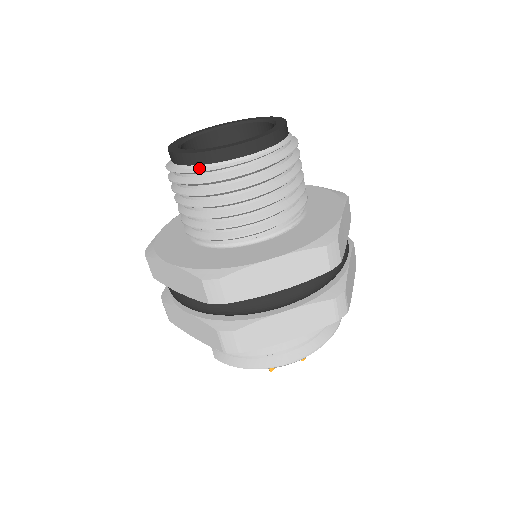
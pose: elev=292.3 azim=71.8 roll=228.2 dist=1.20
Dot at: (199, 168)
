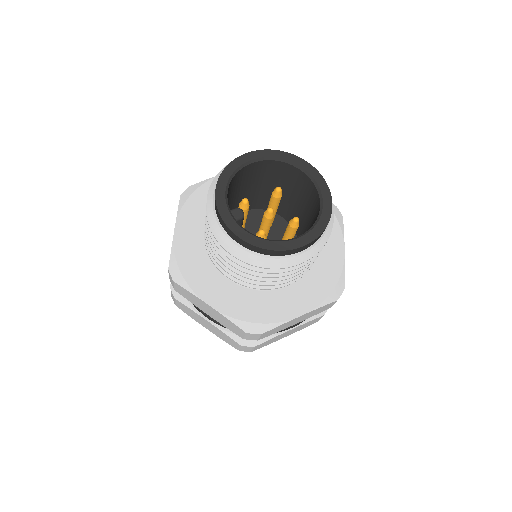
Dot at: (260, 257)
